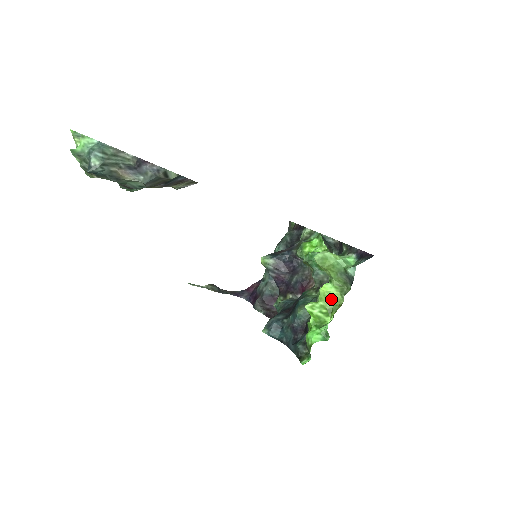
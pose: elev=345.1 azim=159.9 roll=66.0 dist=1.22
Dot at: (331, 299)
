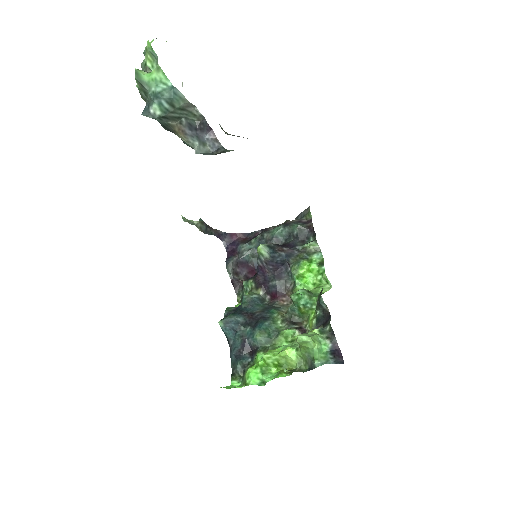
Dot at: (287, 360)
